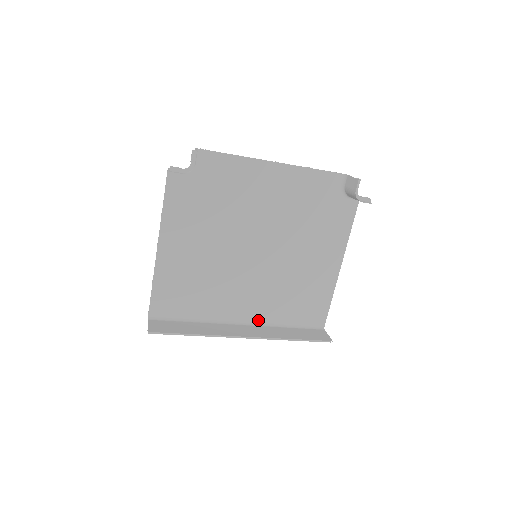
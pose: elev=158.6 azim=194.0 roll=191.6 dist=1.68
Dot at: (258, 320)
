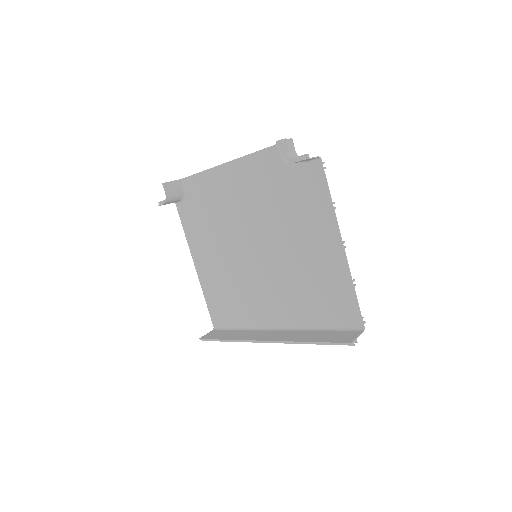
Dot at: (291, 324)
